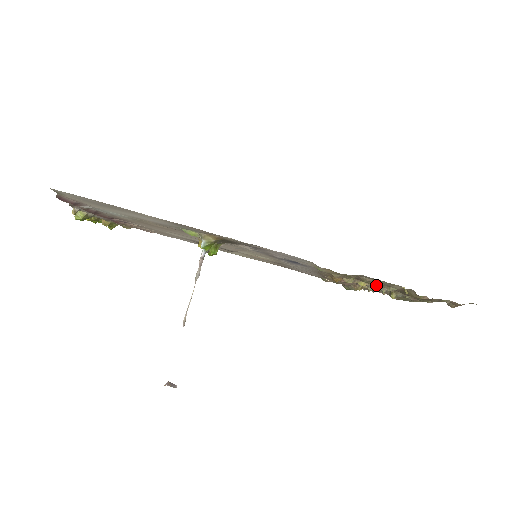
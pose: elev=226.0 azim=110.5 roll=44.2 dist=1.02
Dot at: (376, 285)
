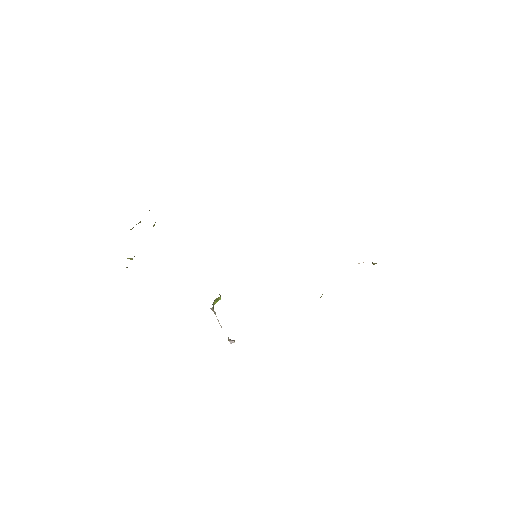
Dot at: occluded
